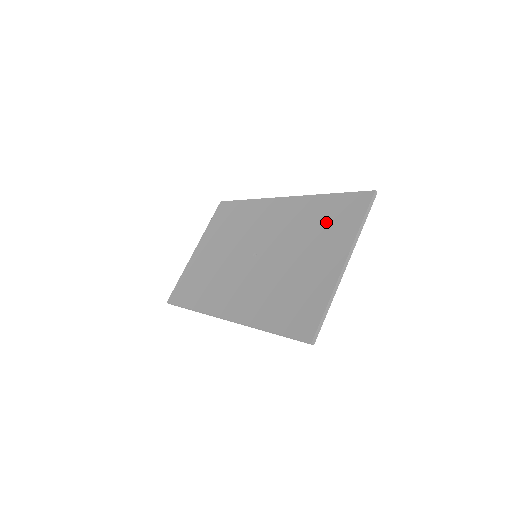
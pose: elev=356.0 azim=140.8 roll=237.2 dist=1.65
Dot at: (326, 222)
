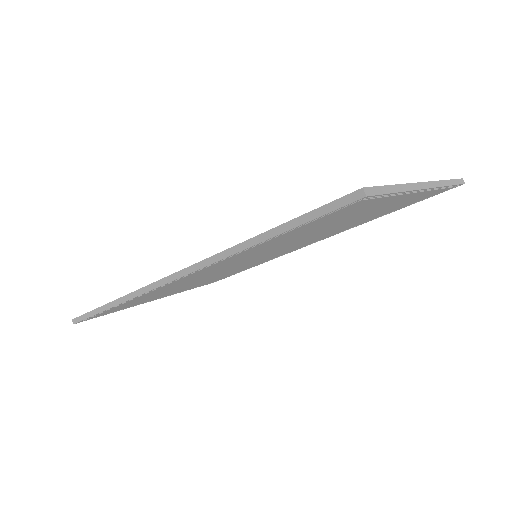
Dot at: occluded
